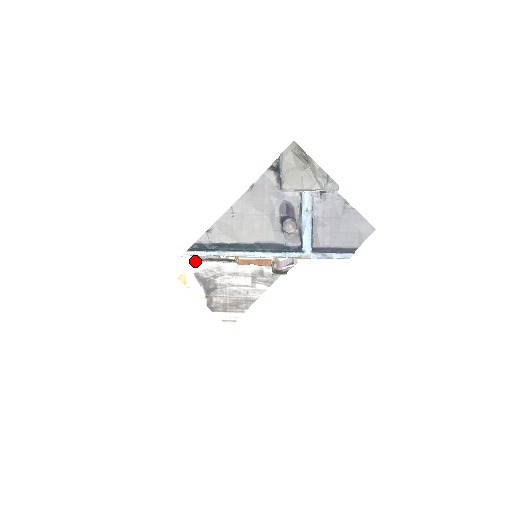
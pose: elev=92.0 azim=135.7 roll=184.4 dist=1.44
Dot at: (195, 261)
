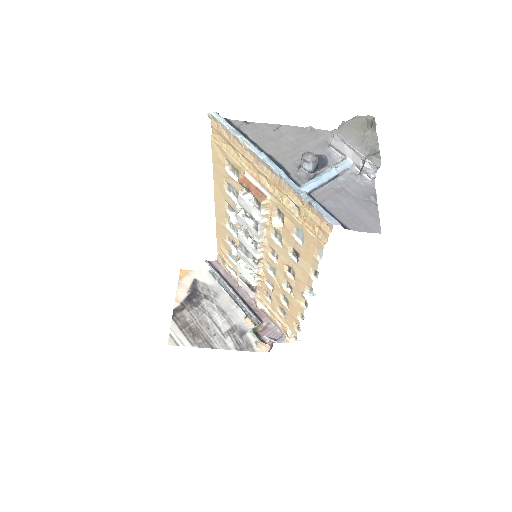
Dot at: (207, 262)
